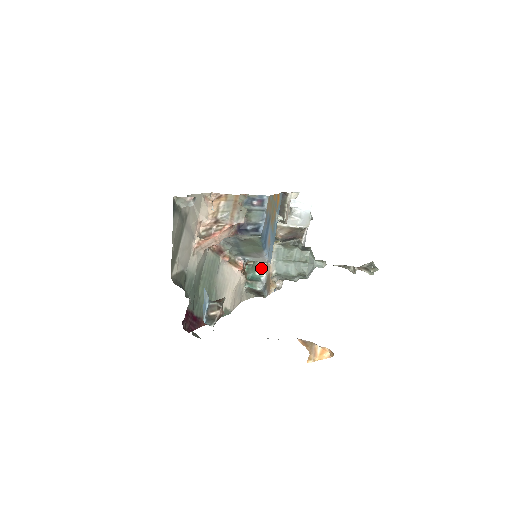
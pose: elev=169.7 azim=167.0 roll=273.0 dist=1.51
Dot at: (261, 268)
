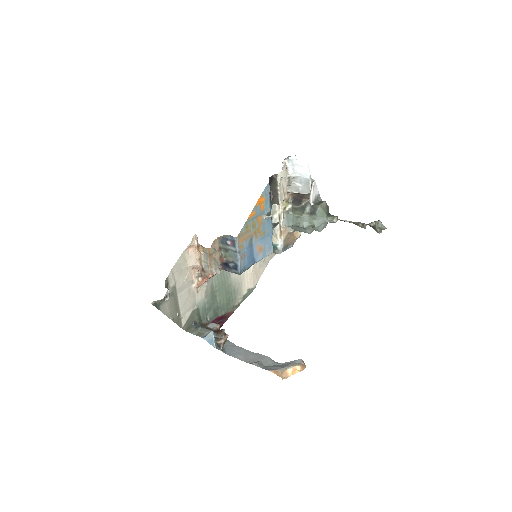
Dot at: (275, 238)
